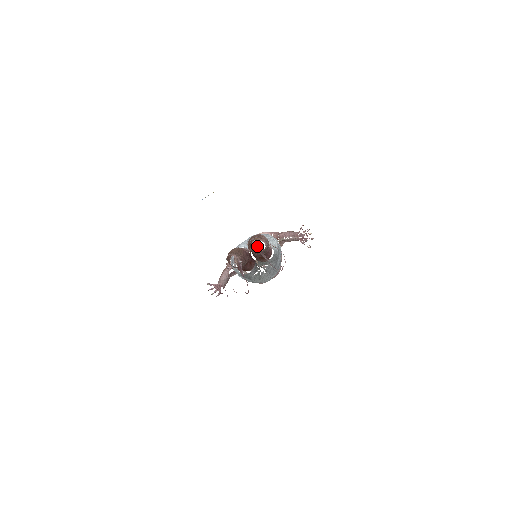
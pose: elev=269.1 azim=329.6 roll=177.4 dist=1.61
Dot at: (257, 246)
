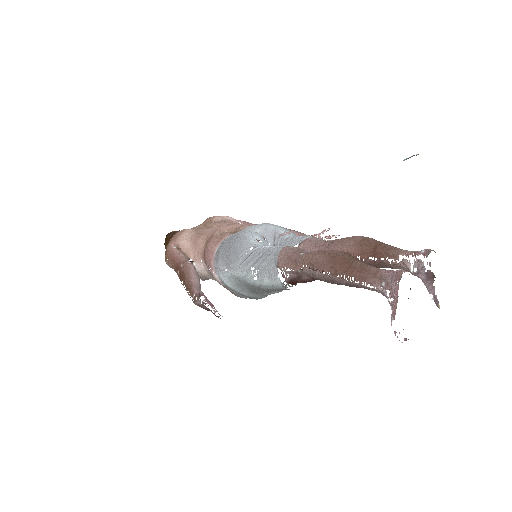
Dot at: occluded
